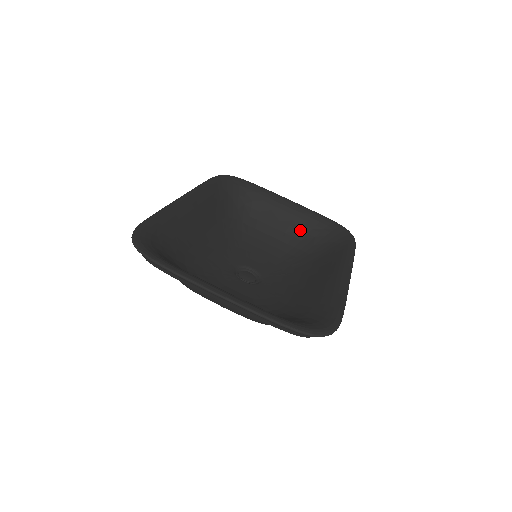
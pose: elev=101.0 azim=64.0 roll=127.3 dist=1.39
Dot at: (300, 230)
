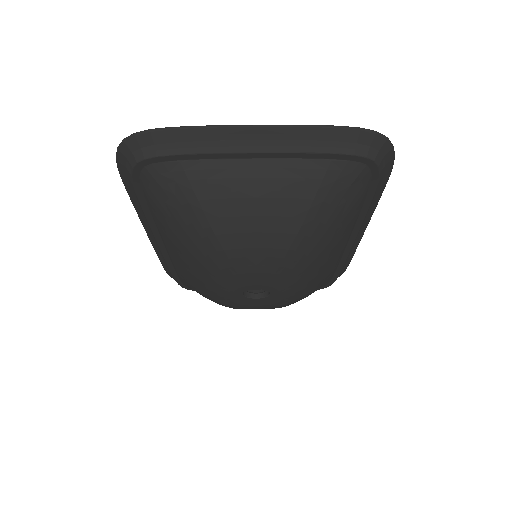
Dot at: occluded
